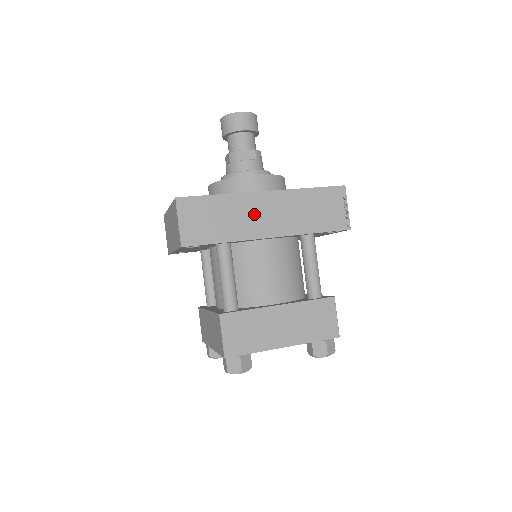
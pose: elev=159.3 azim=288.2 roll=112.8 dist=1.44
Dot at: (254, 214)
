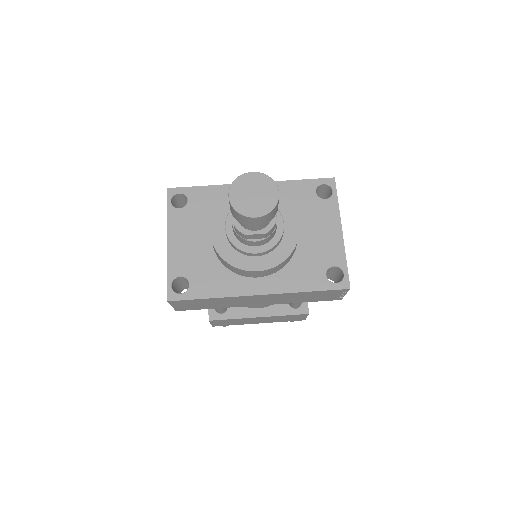
Dot at: (245, 301)
